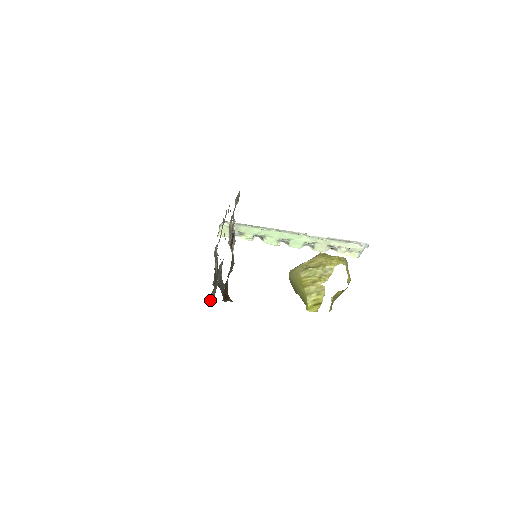
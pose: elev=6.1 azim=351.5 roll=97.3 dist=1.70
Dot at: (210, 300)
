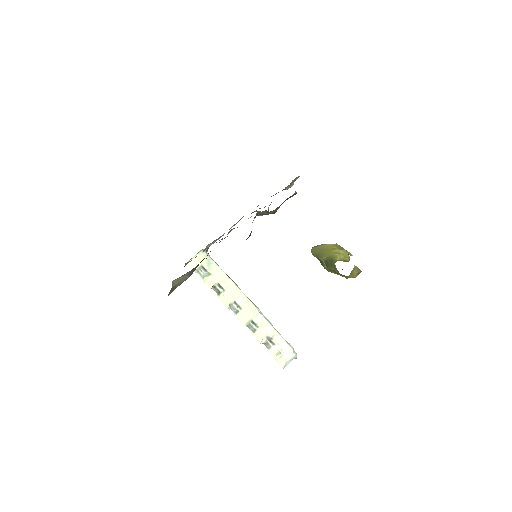
Dot at: (171, 288)
